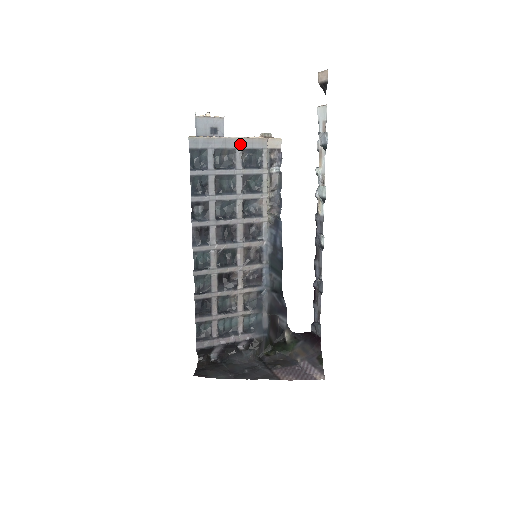
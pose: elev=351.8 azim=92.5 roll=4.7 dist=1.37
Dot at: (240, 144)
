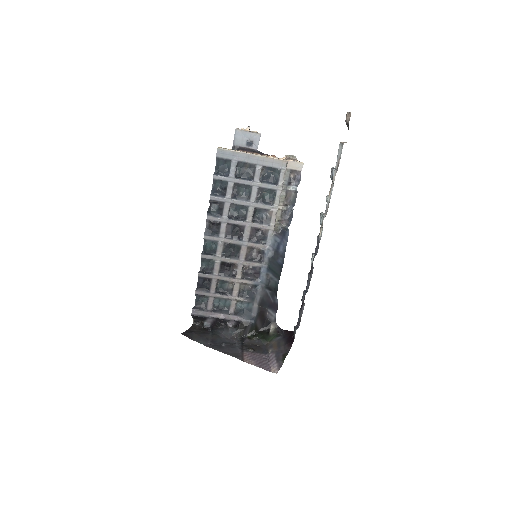
Dot at: (261, 161)
